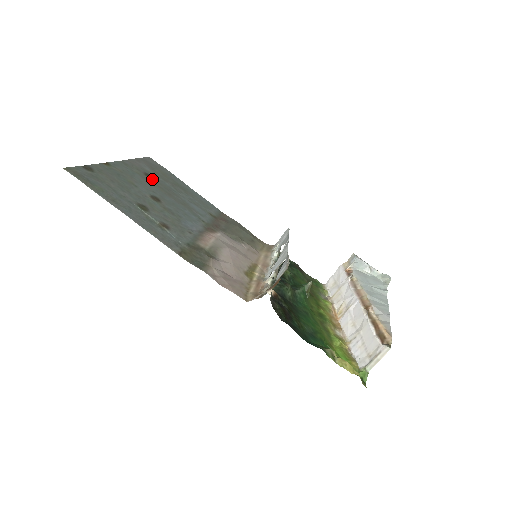
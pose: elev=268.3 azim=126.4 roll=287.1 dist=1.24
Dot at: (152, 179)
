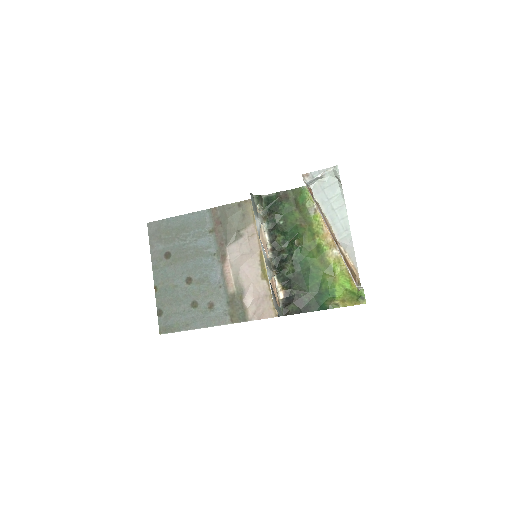
Dot at: (171, 256)
